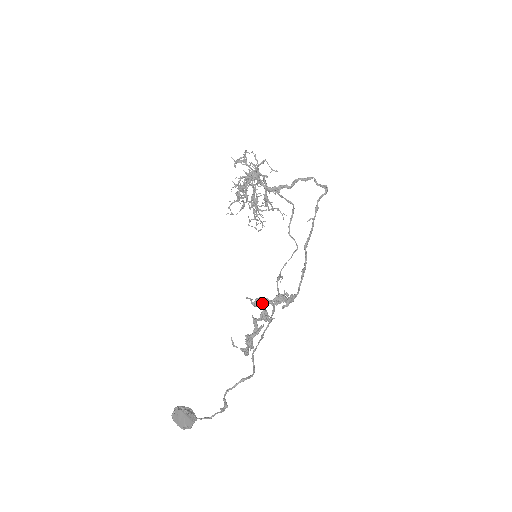
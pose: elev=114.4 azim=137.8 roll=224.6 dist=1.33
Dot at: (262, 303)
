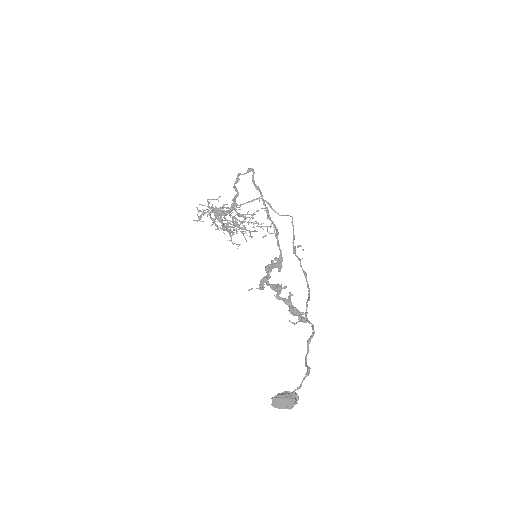
Dot at: occluded
